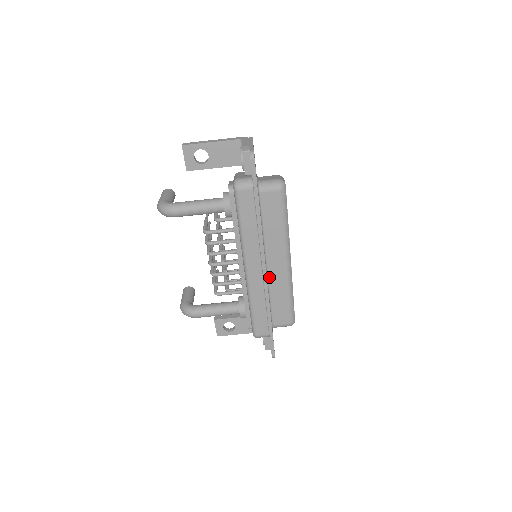
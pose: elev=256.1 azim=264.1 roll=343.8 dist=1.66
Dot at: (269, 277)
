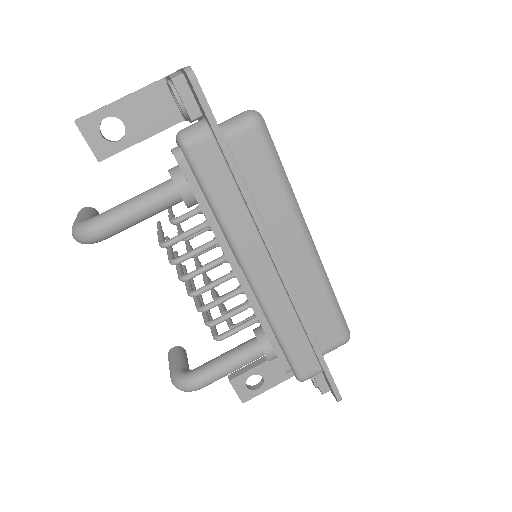
Dot at: (289, 278)
